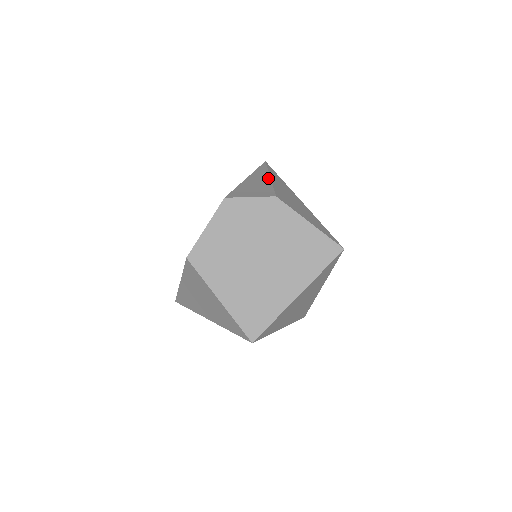
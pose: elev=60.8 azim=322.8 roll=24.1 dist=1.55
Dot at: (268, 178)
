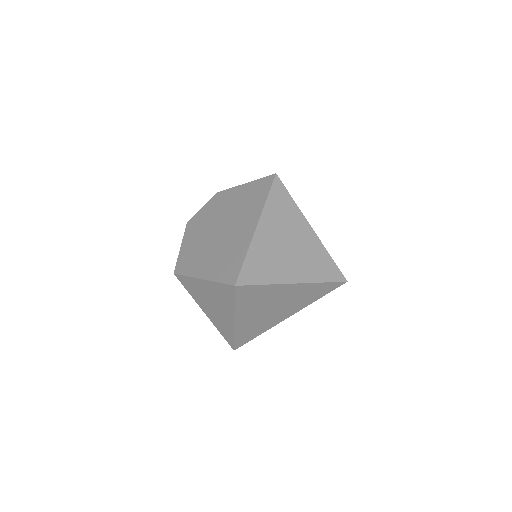
Dot at: occluded
